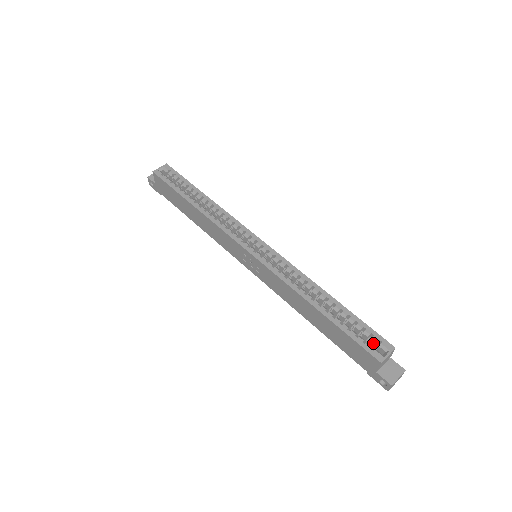
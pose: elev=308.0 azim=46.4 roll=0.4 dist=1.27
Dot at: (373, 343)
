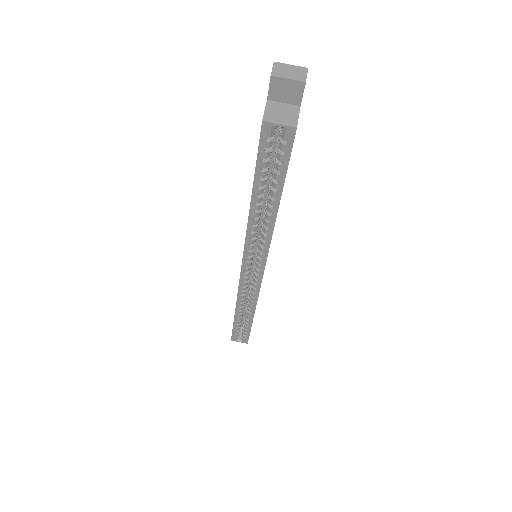
Dot at: (243, 334)
